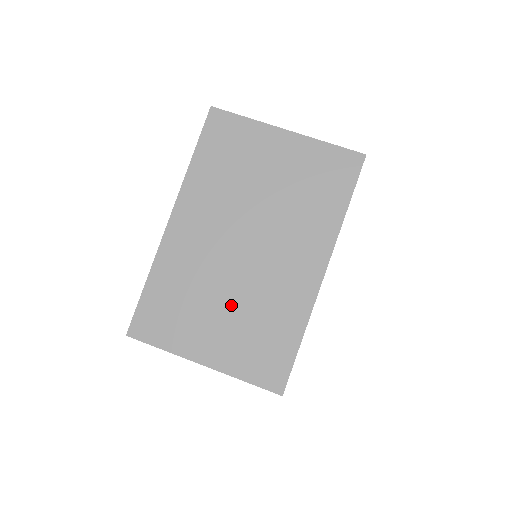
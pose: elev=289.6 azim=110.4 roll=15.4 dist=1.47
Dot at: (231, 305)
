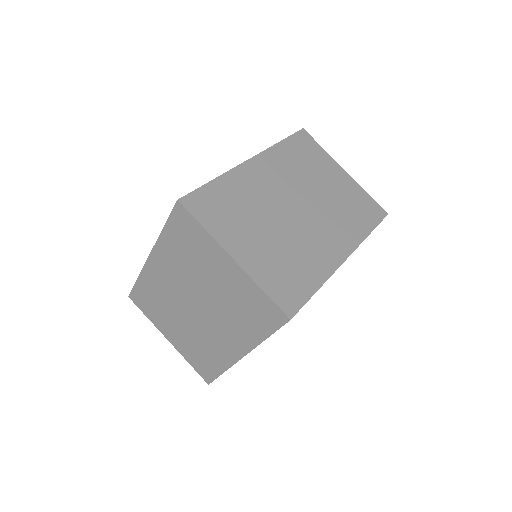
Dot at: (274, 235)
